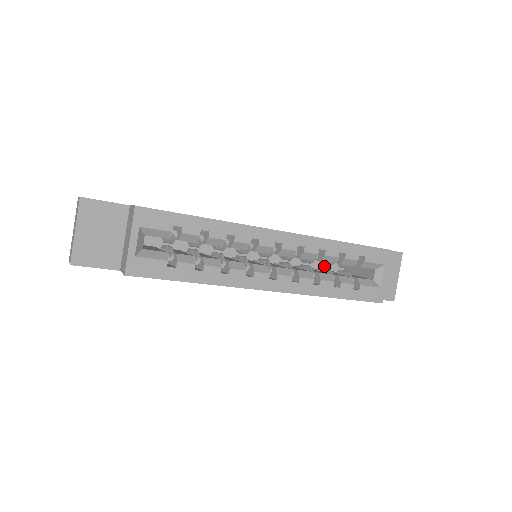
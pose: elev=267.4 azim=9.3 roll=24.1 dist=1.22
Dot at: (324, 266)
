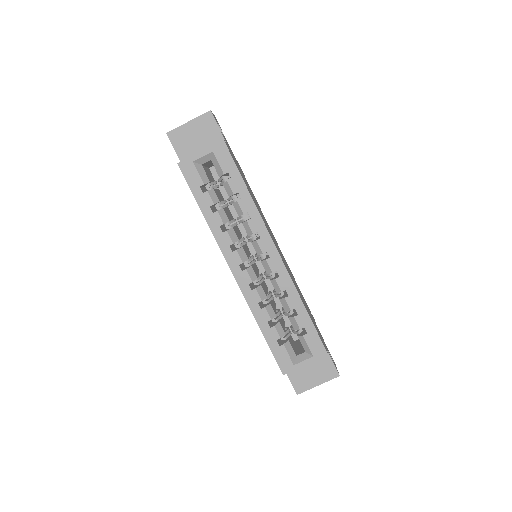
Dot at: (288, 320)
